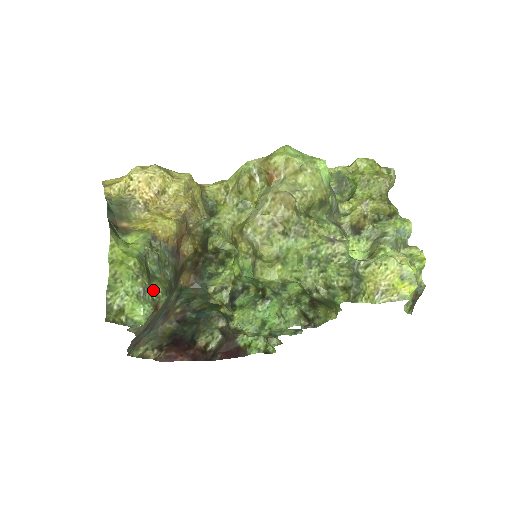
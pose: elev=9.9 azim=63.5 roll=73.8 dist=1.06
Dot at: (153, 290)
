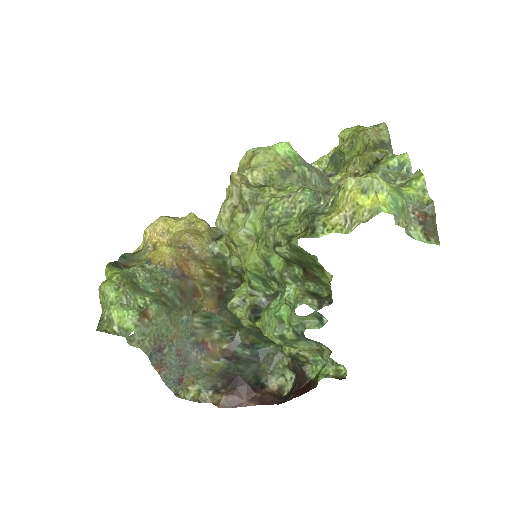
Dot at: (140, 299)
